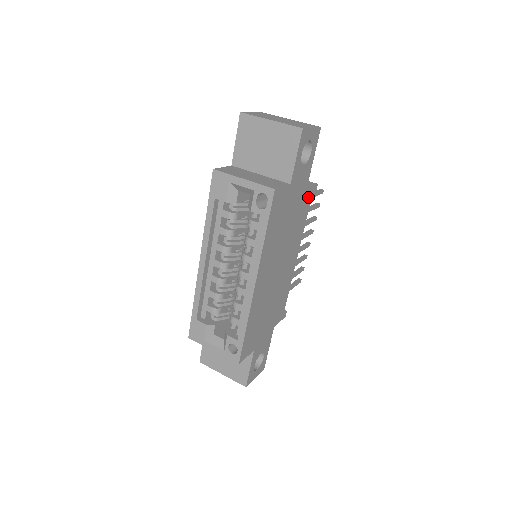
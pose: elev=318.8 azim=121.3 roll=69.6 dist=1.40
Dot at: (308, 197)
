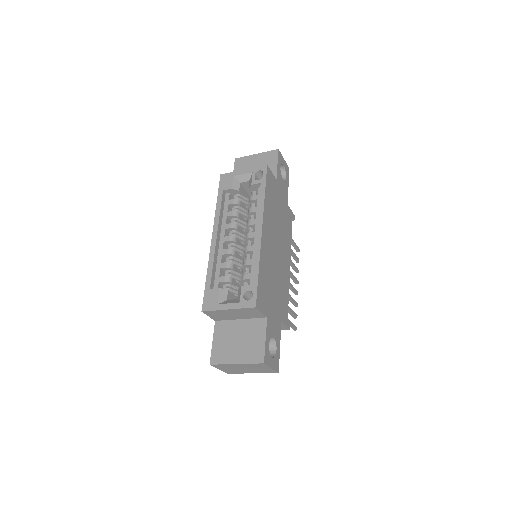
Dot at: (289, 216)
